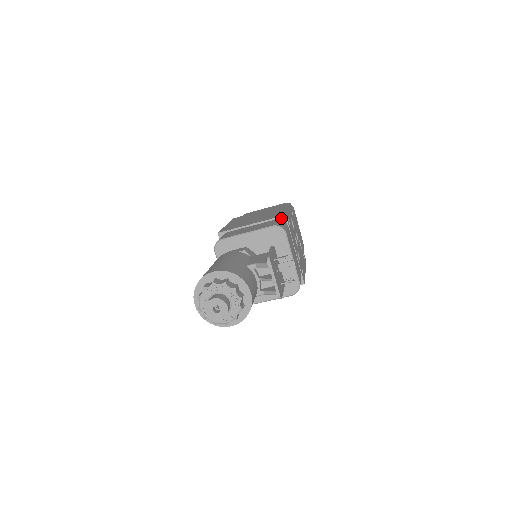
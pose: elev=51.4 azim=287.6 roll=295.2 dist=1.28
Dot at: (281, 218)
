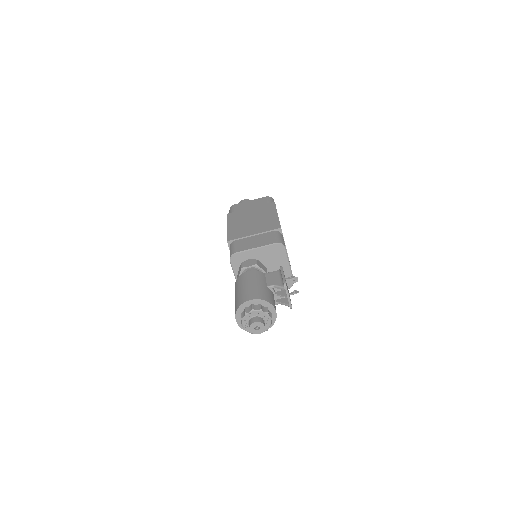
Dot at: (277, 230)
